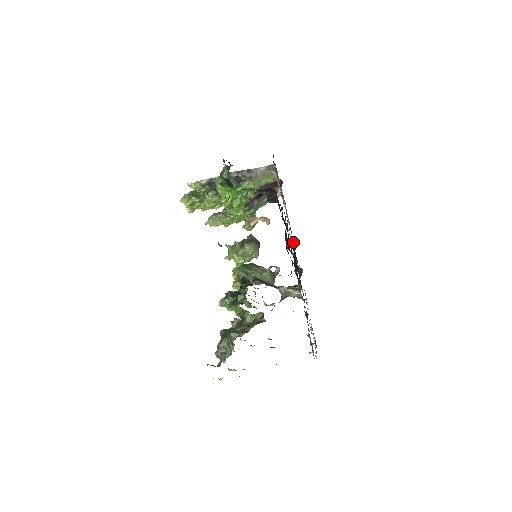
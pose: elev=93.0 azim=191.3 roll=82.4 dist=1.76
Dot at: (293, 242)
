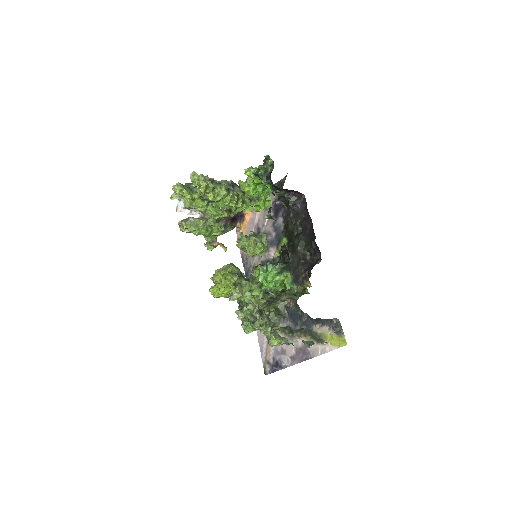
Dot at: (279, 258)
